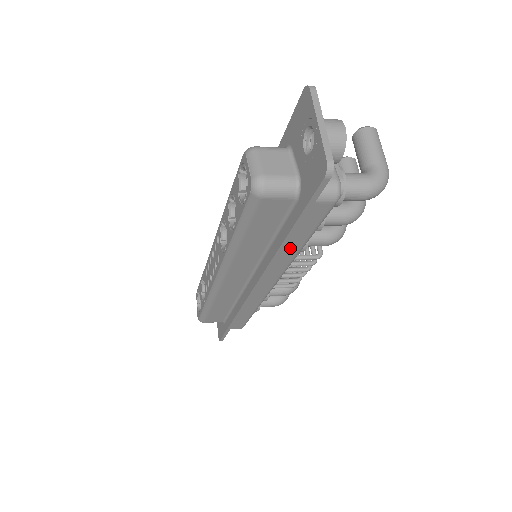
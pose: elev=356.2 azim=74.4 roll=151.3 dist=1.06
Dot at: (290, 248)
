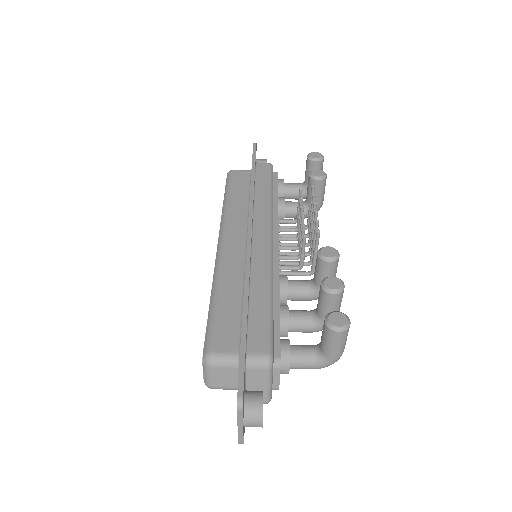
Dot at: occluded
